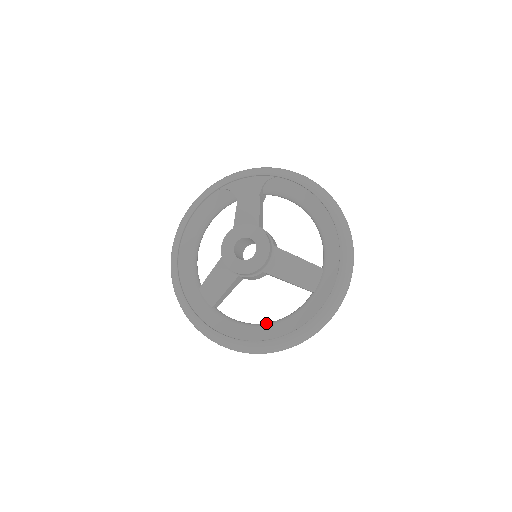
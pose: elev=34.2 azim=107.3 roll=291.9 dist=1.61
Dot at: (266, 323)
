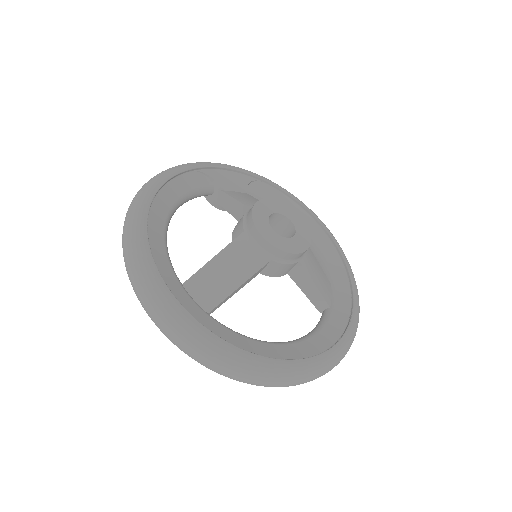
Dot at: occluded
